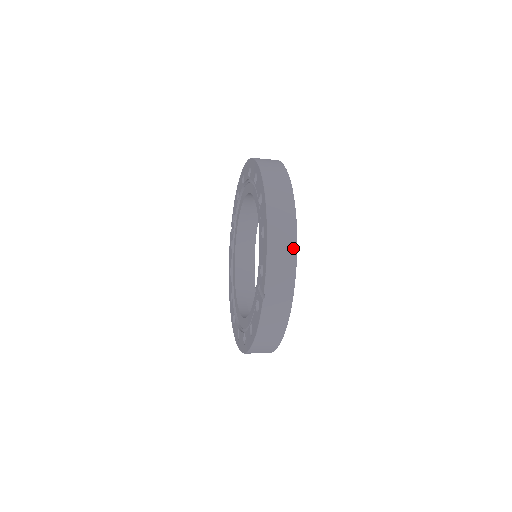
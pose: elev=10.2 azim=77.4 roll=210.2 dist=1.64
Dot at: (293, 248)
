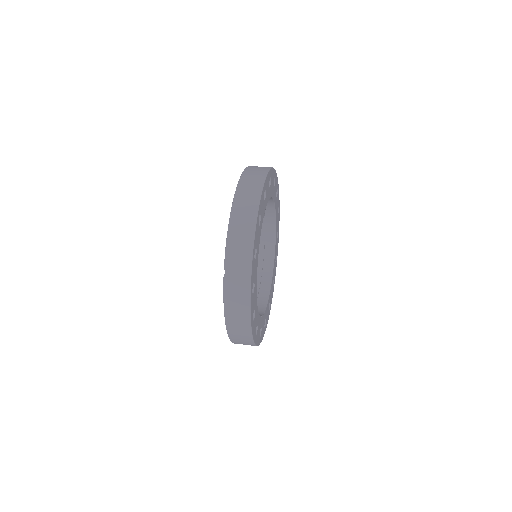
Dot at: (252, 229)
